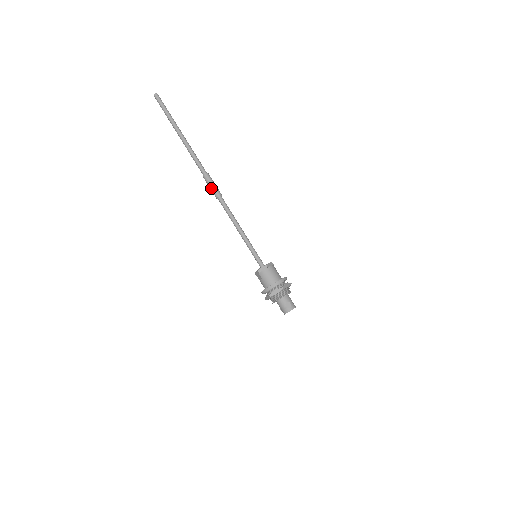
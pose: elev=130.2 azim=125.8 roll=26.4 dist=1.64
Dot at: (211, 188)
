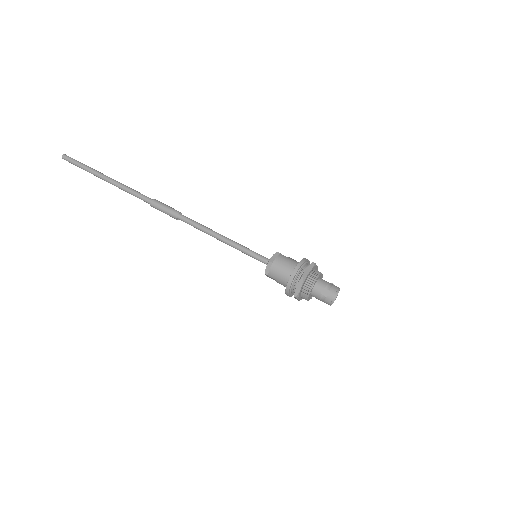
Dot at: (165, 213)
